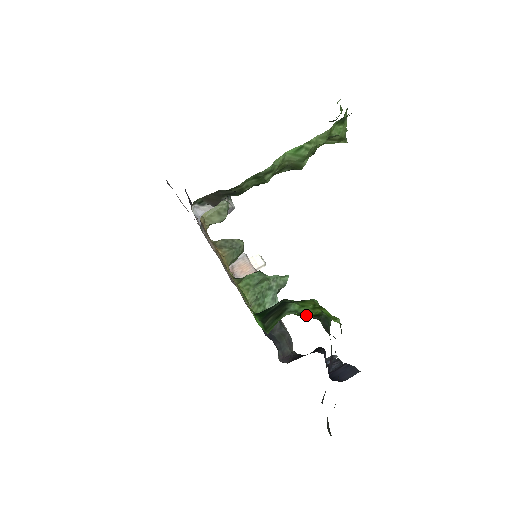
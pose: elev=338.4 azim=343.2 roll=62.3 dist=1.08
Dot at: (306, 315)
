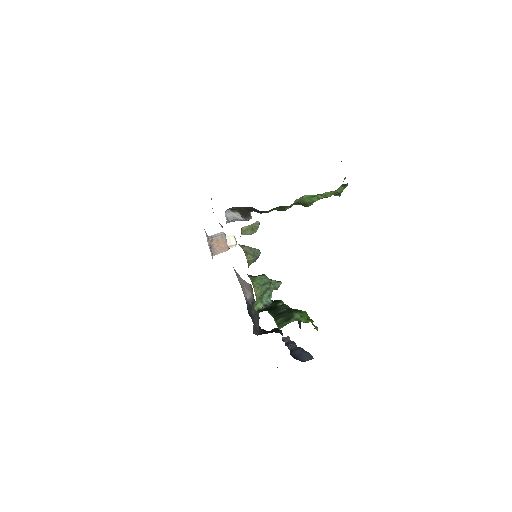
Dot at: occluded
